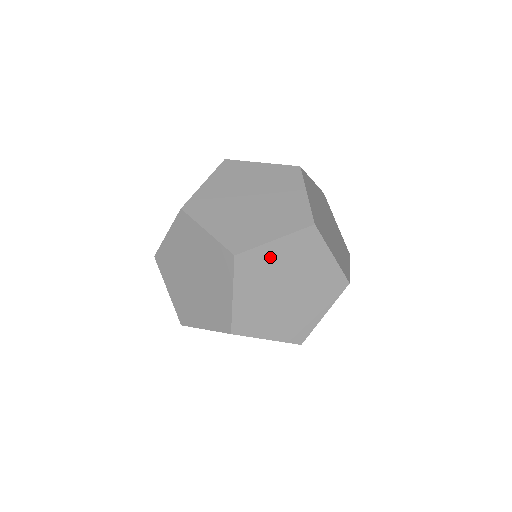
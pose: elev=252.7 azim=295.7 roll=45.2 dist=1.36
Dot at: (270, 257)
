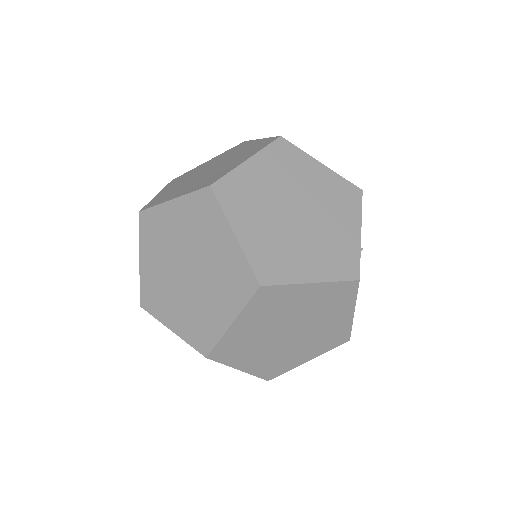
Dot at: (253, 179)
